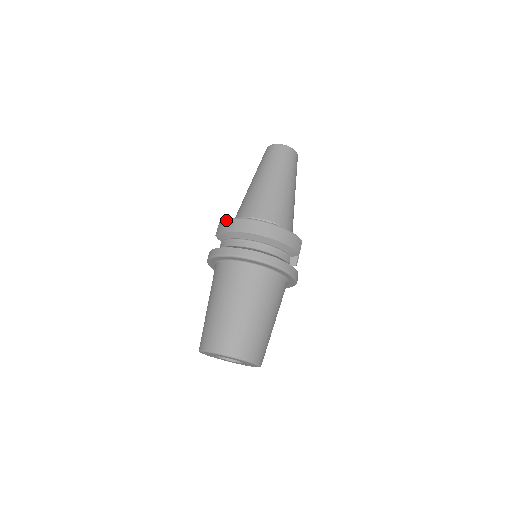
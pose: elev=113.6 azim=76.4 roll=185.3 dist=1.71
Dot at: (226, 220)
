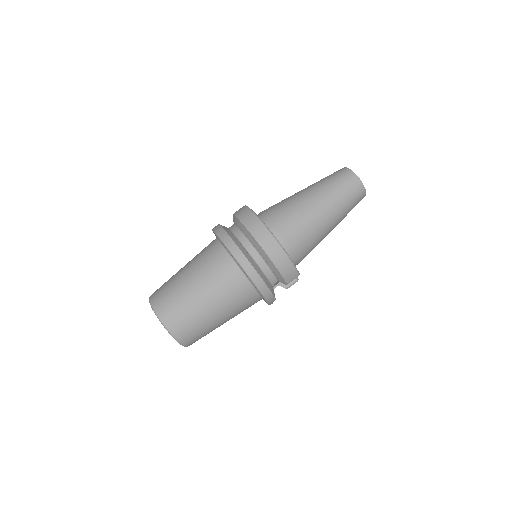
Dot at: (248, 209)
